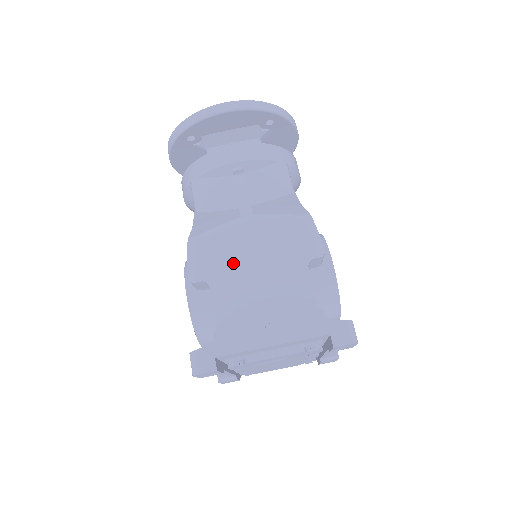
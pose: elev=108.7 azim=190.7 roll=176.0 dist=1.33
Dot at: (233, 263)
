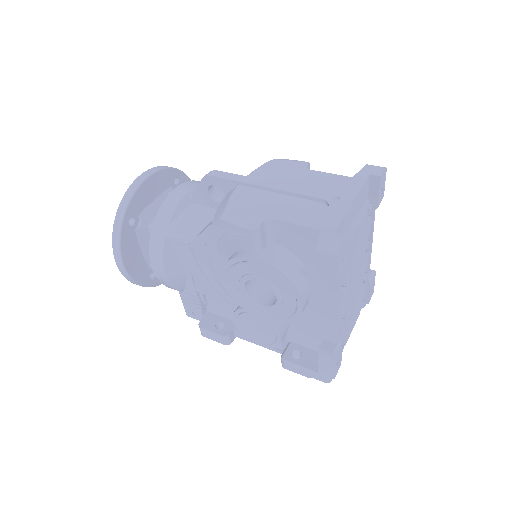
Dot at: (268, 200)
